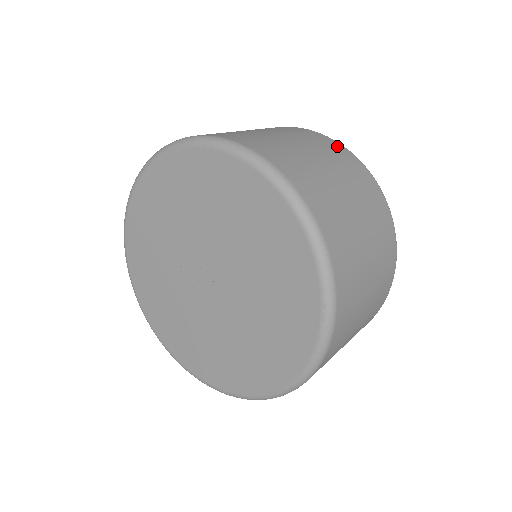
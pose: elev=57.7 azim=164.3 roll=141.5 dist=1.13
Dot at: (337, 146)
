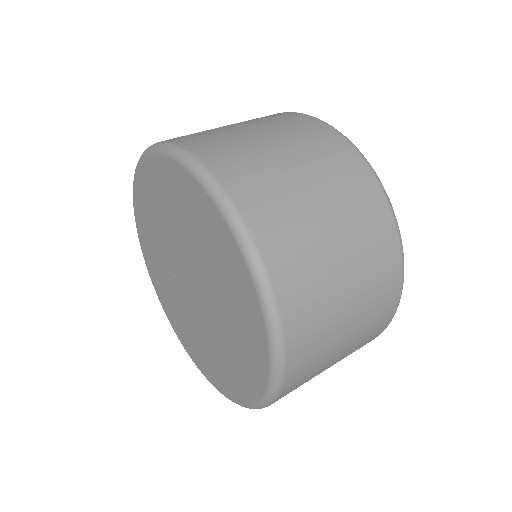
Dot at: (299, 117)
